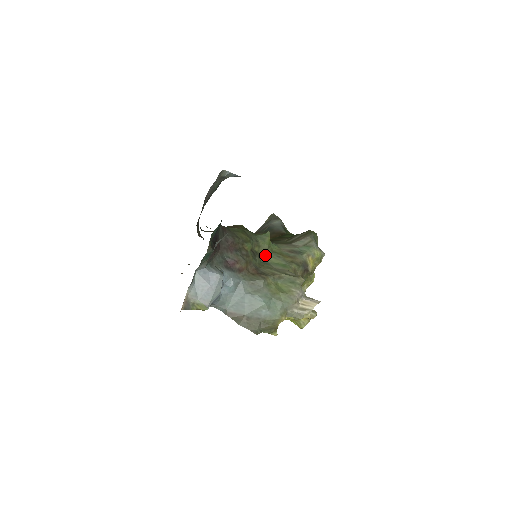
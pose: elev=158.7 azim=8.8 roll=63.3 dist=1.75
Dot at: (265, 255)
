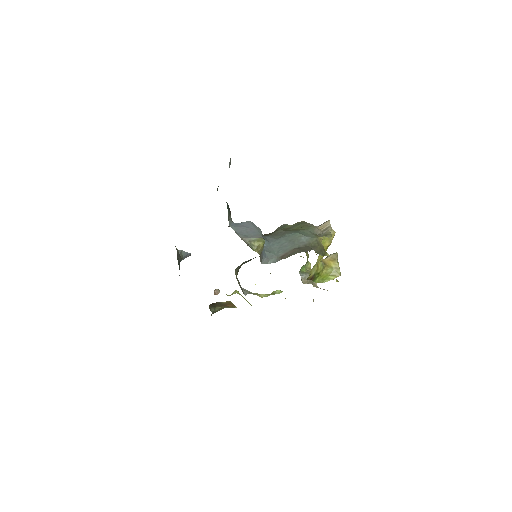
Dot at: occluded
